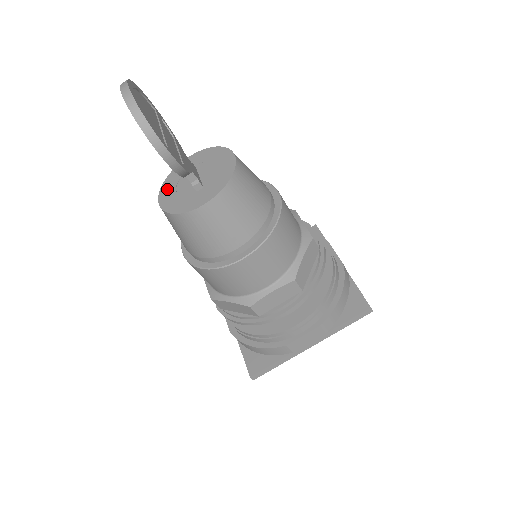
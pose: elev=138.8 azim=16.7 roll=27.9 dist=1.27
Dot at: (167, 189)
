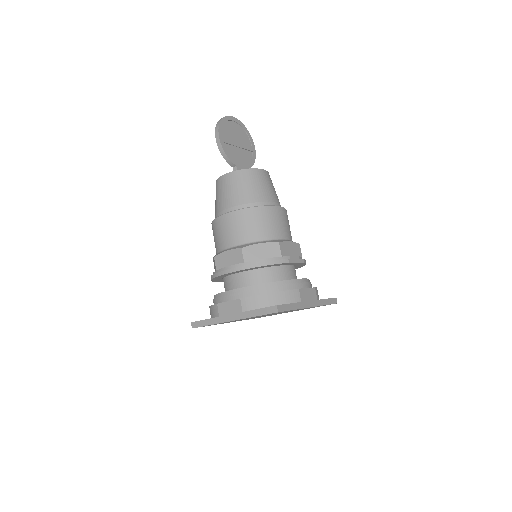
Dot at: occluded
